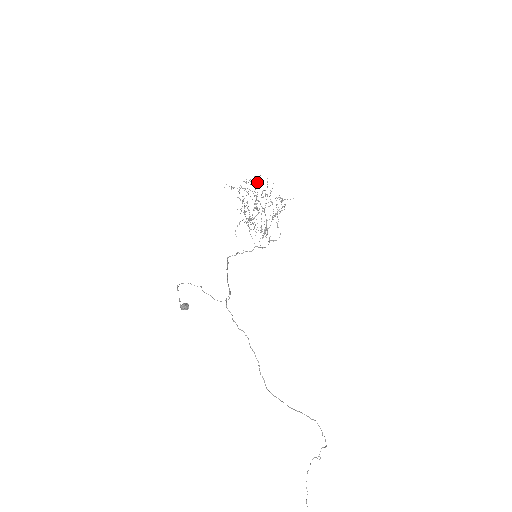
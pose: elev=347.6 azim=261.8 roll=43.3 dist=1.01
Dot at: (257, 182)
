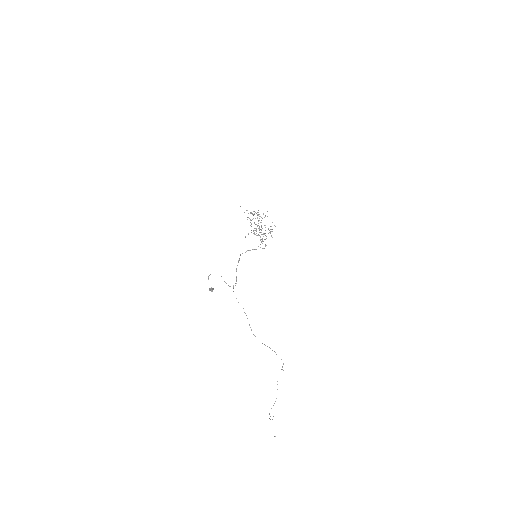
Dot at: occluded
